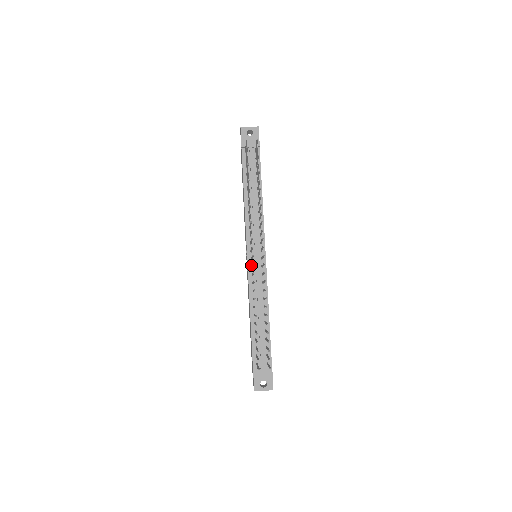
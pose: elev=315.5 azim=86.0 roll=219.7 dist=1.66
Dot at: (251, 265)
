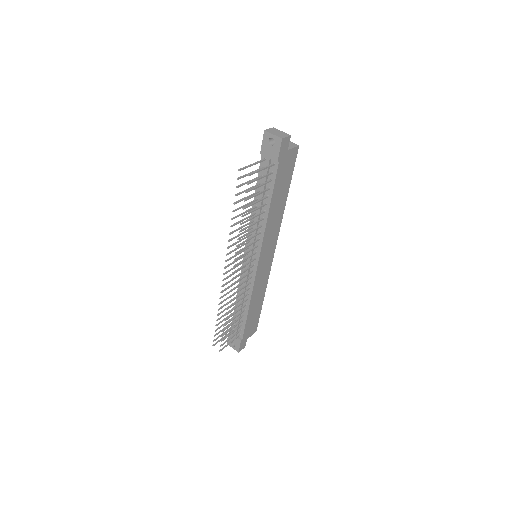
Dot at: occluded
